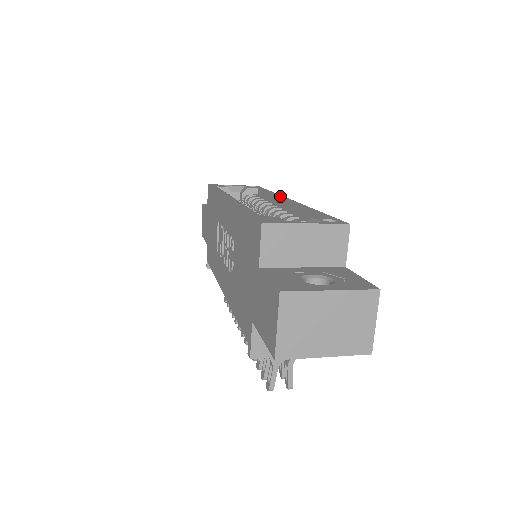
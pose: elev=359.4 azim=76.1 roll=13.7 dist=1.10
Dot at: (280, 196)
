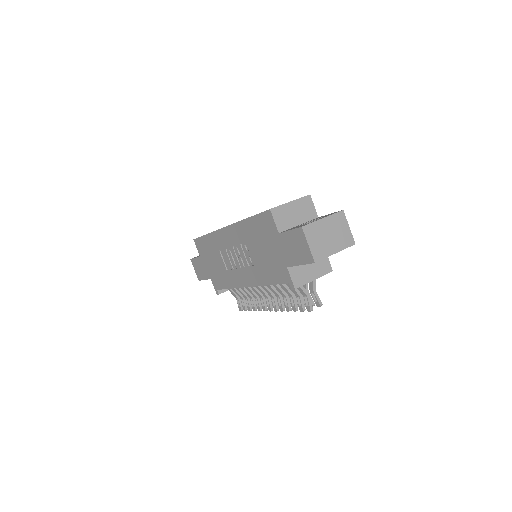
Dot at: occluded
